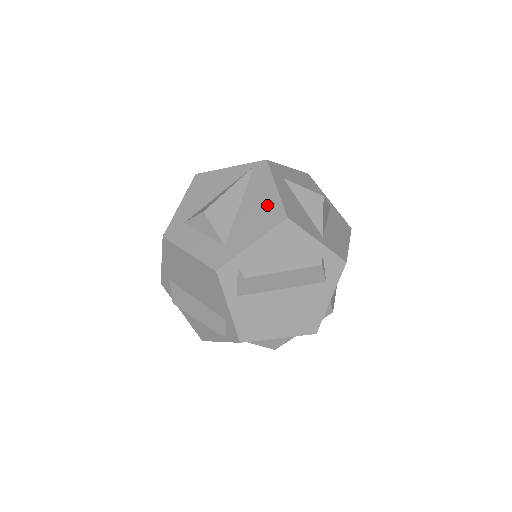
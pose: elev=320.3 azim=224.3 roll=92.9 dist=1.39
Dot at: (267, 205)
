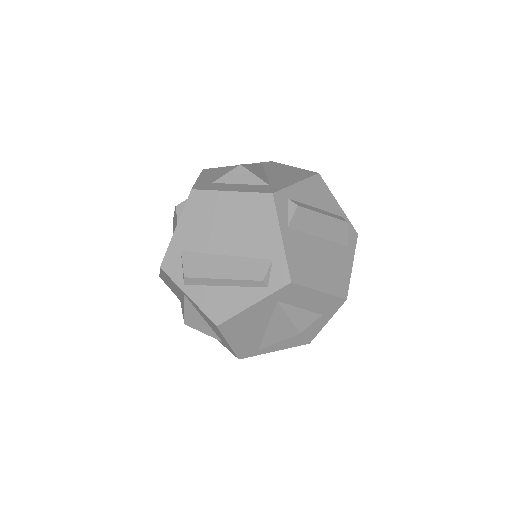
Dot at: (293, 171)
